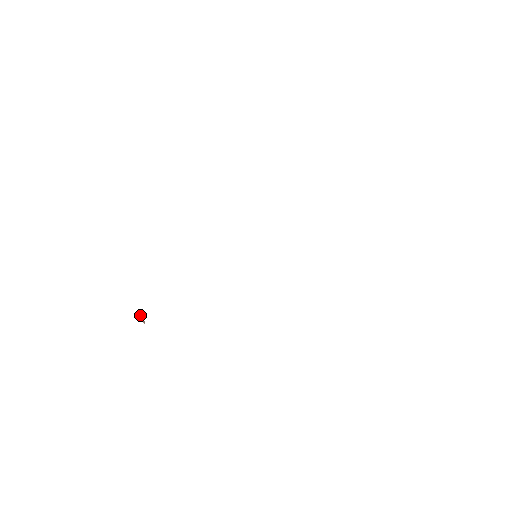
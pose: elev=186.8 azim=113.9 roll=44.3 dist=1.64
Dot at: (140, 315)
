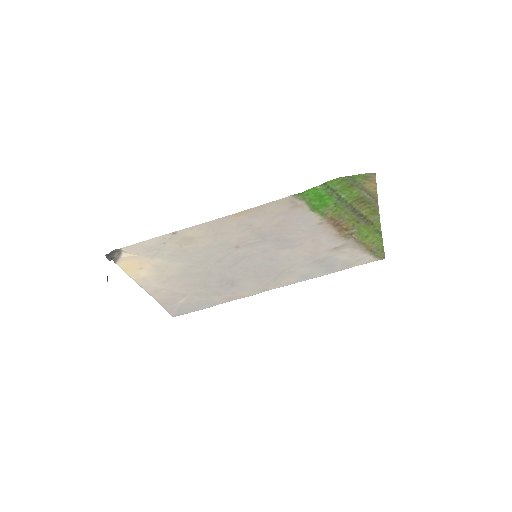
Dot at: occluded
